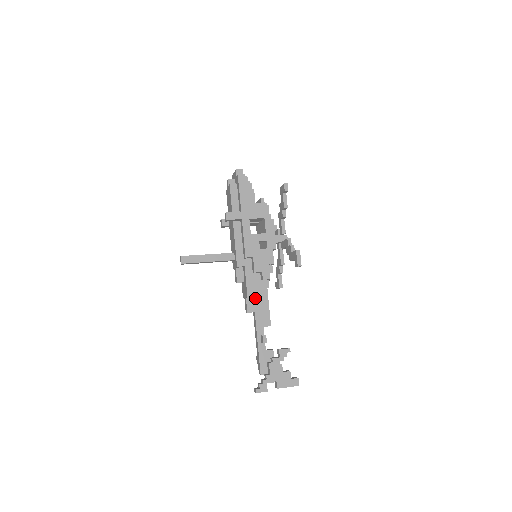
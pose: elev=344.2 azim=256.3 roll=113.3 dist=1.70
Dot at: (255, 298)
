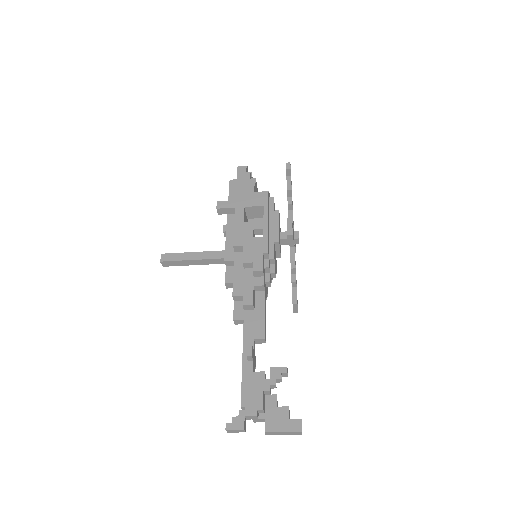
Dot at: (243, 297)
